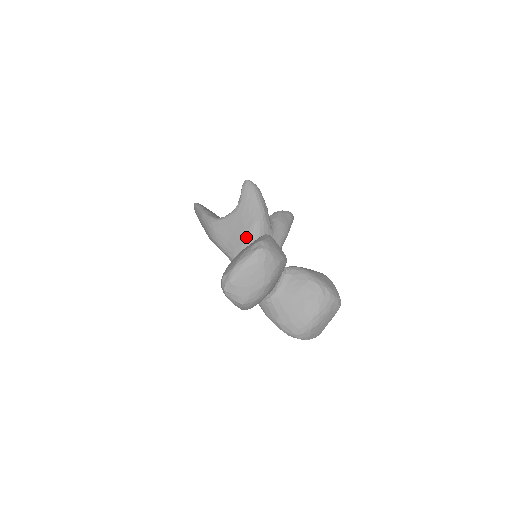
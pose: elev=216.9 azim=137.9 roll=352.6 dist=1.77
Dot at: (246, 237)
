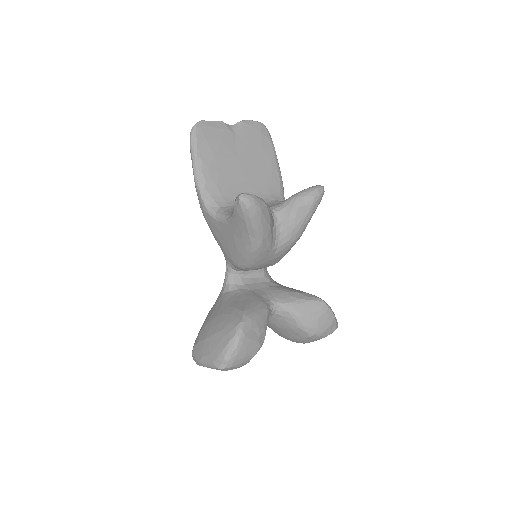
Dot at: (238, 259)
